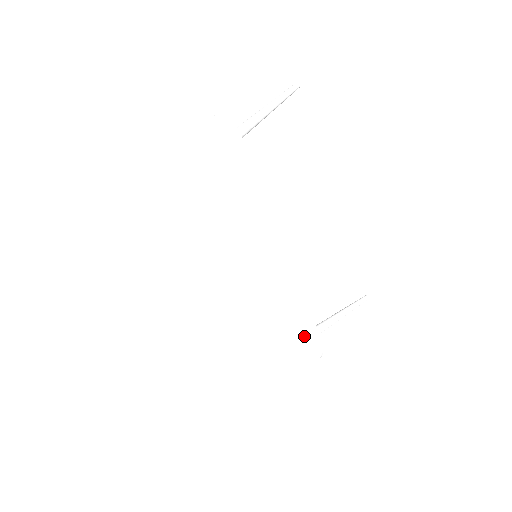
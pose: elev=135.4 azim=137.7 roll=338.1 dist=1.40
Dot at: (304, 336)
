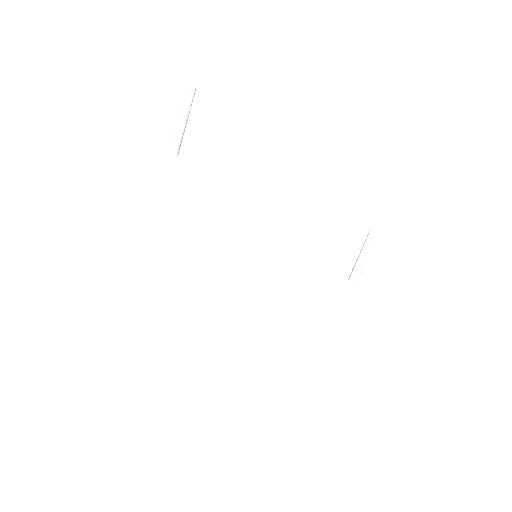
Dot at: (344, 297)
